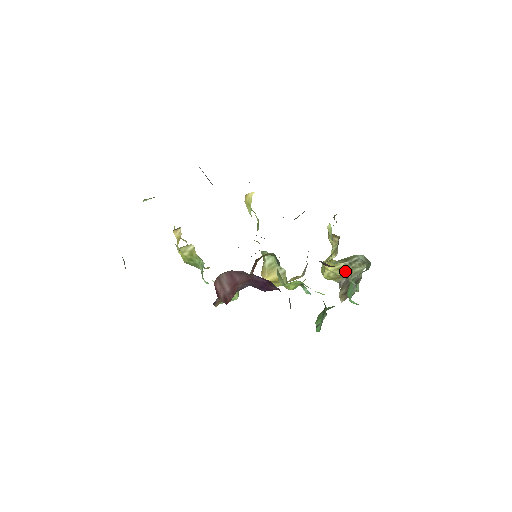
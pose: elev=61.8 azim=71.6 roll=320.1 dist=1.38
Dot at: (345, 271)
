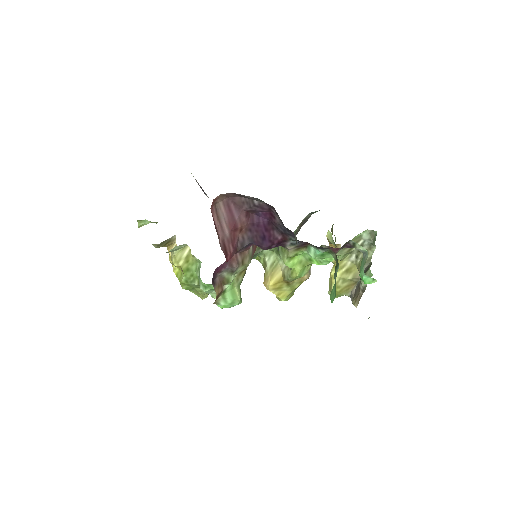
Dot at: (353, 271)
